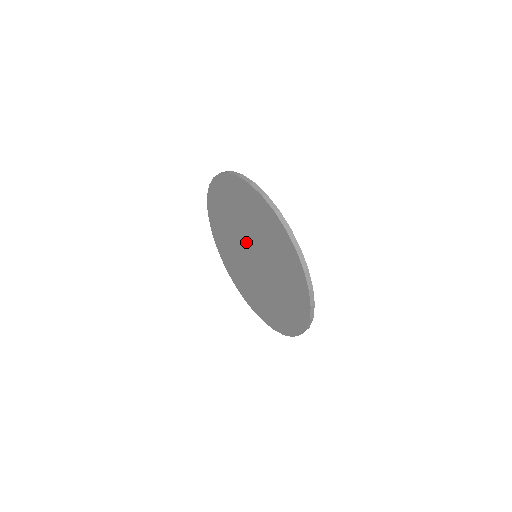
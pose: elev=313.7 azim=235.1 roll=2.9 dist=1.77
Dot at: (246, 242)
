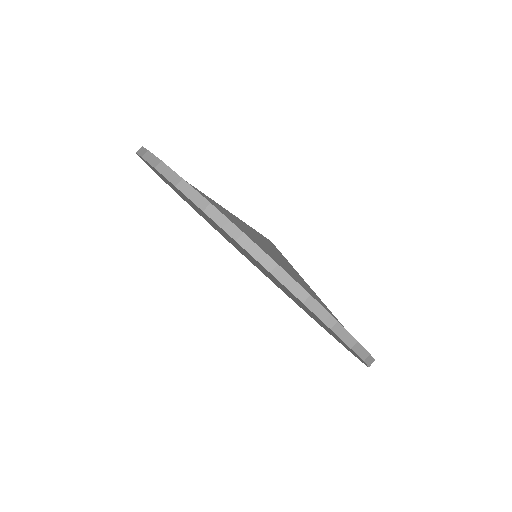
Dot at: occluded
